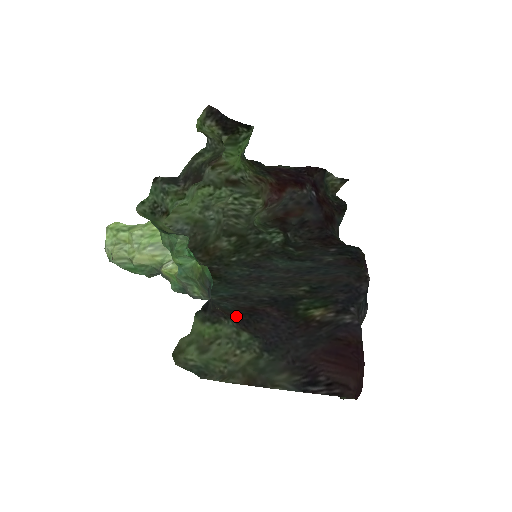
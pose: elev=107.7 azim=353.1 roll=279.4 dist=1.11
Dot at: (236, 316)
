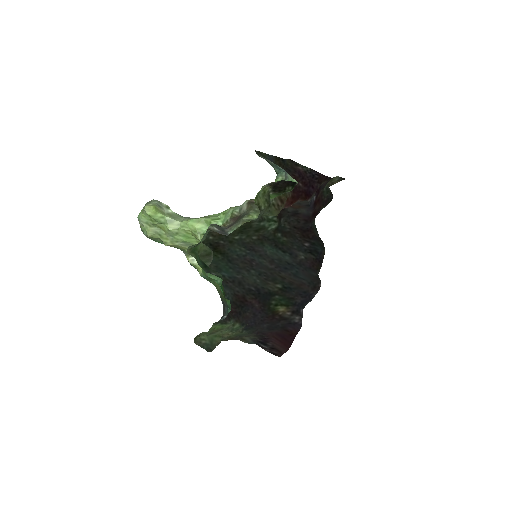
Dot at: (234, 311)
